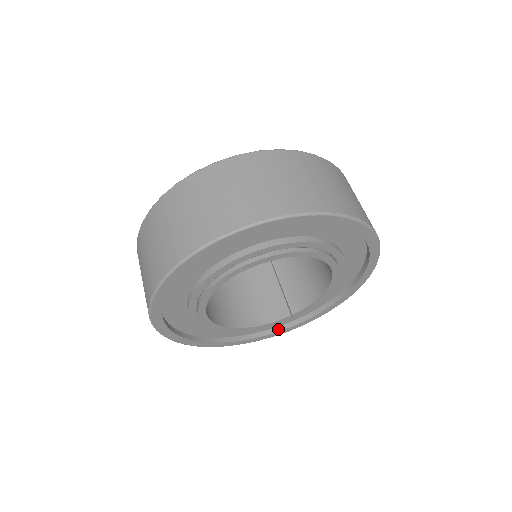
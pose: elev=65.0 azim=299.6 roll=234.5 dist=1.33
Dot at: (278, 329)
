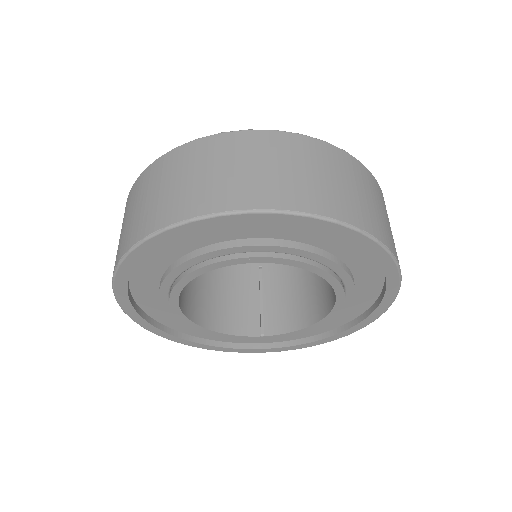
Dot at: (235, 345)
